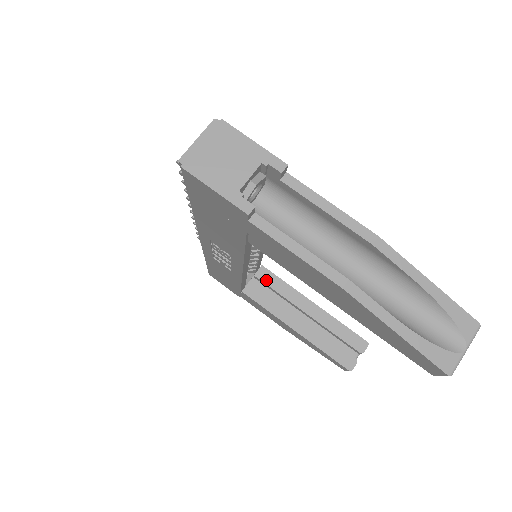
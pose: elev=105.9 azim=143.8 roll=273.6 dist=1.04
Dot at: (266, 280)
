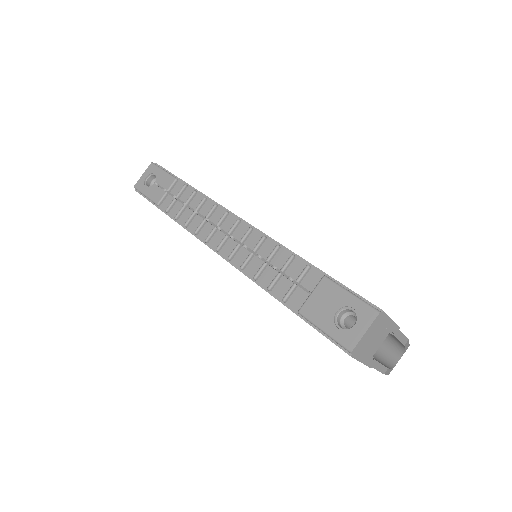
Dot at: occluded
